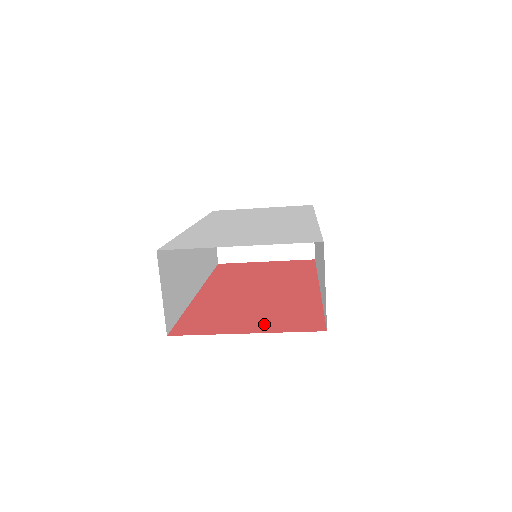
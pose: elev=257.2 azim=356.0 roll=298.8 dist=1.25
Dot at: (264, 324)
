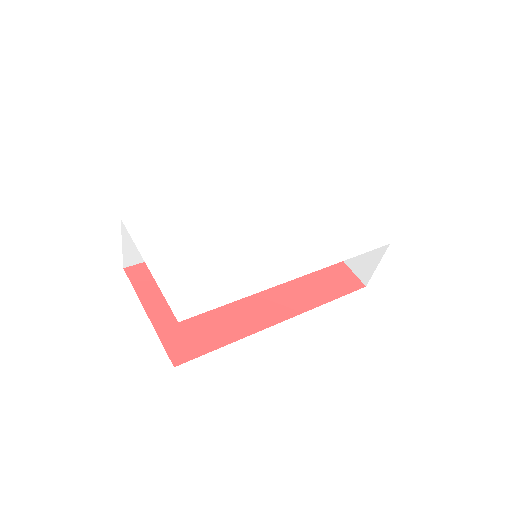
Dot at: (170, 318)
